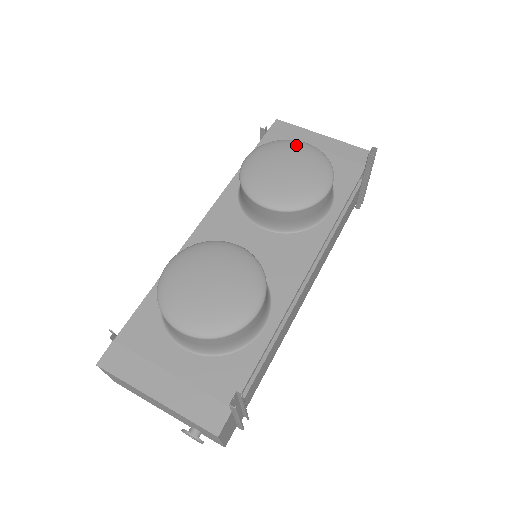
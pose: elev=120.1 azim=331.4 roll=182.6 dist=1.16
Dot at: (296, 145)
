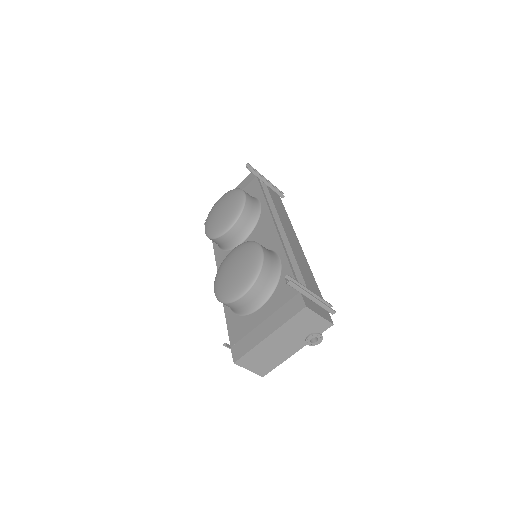
Dot at: (217, 203)
